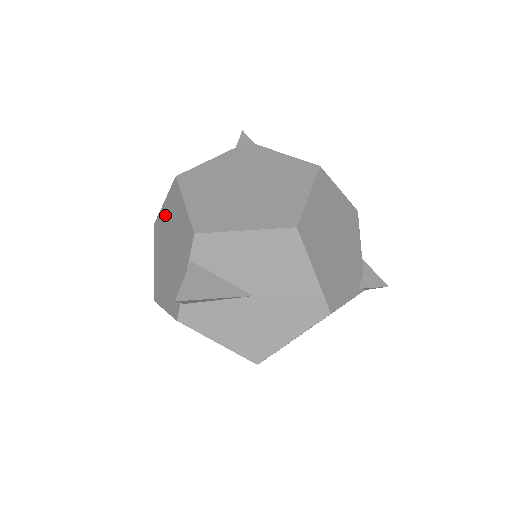
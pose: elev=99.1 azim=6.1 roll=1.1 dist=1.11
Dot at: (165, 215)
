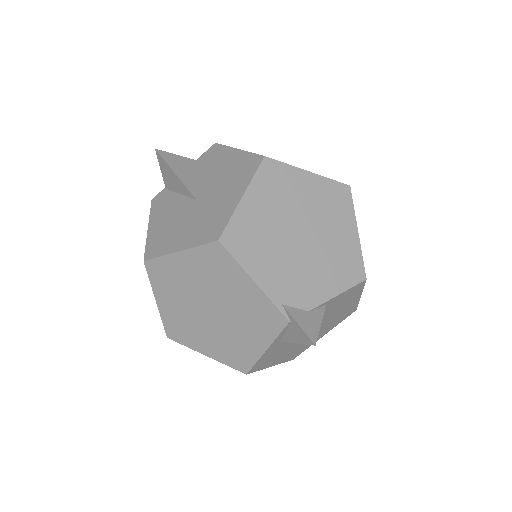
Dot at: occluded
